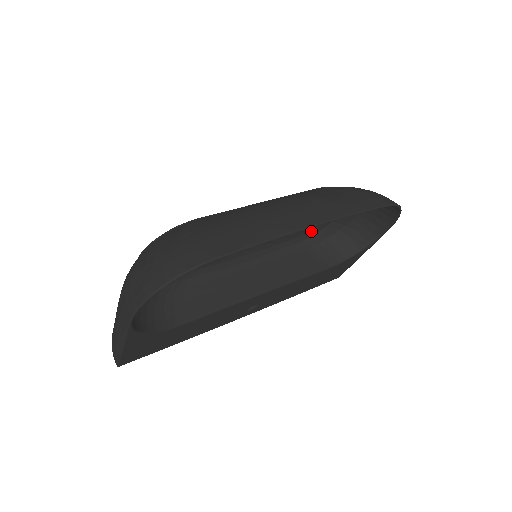
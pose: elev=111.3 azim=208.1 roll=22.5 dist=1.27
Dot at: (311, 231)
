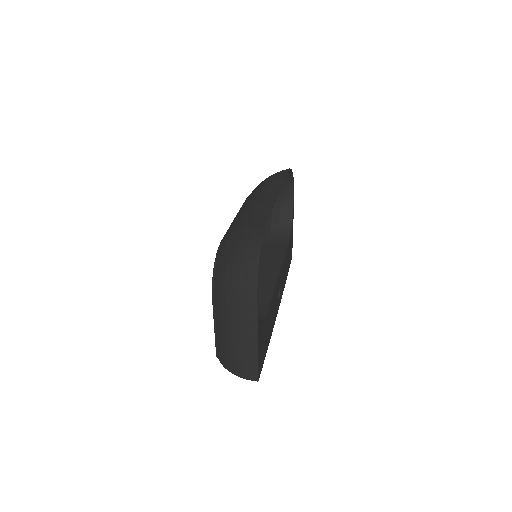
Dot at: occluded
